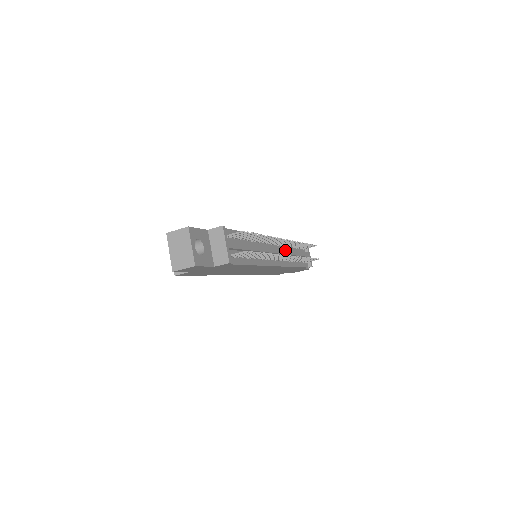
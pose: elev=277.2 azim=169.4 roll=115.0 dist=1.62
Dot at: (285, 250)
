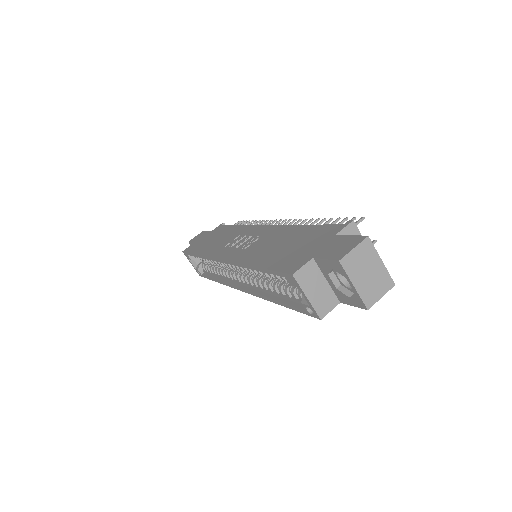
Dot at: occluded
